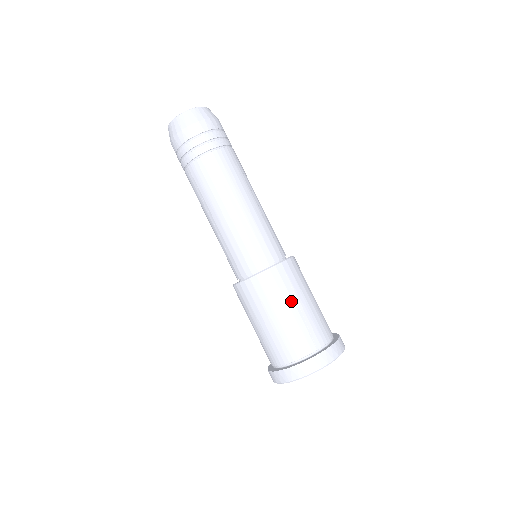
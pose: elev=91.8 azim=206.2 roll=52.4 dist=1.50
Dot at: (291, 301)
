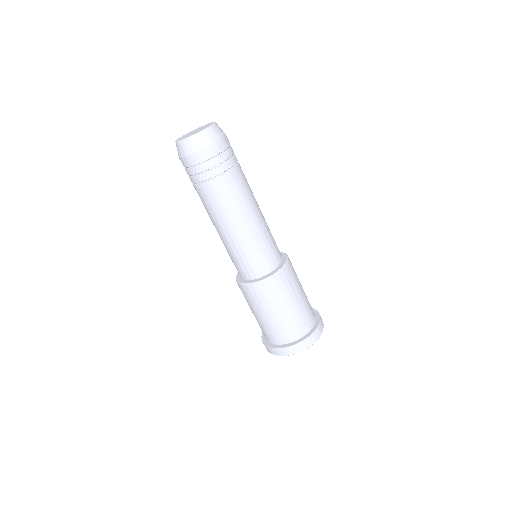
Dot at: (293, 295)
